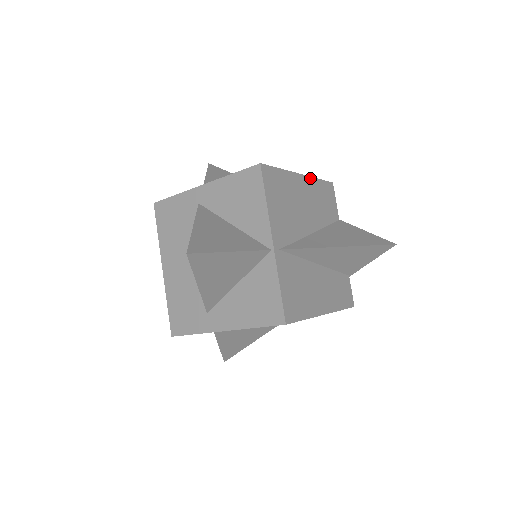
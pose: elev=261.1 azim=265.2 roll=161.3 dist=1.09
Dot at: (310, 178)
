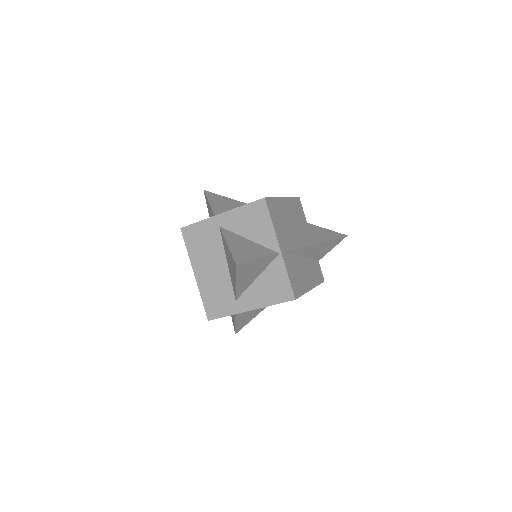
Dot at: (288, 198)
